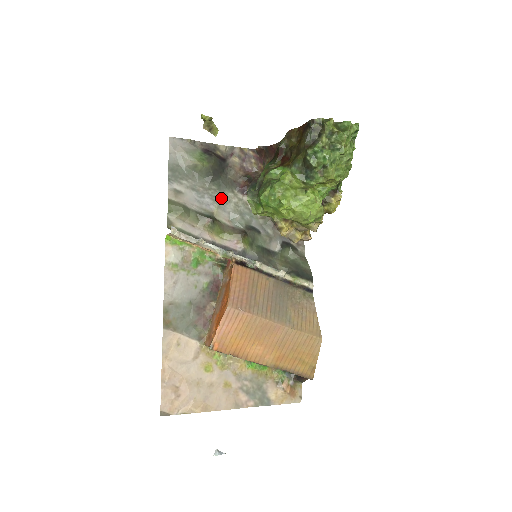
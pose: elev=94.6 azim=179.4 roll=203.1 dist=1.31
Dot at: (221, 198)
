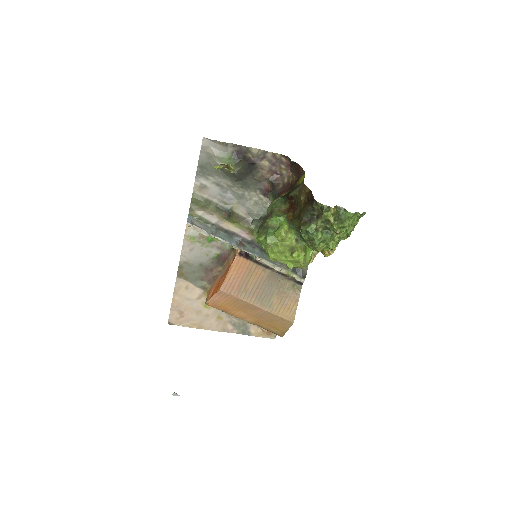
Dot at: (243, 195)
